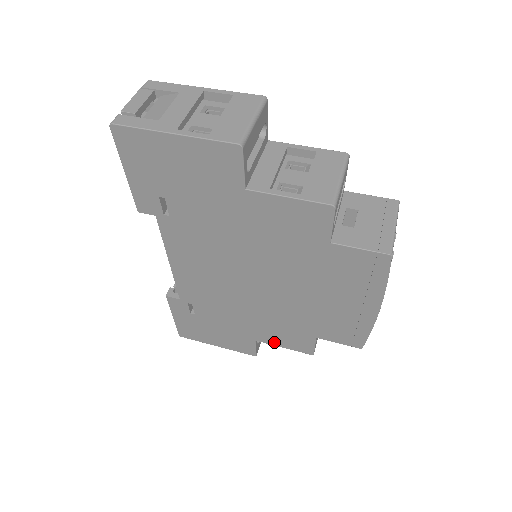
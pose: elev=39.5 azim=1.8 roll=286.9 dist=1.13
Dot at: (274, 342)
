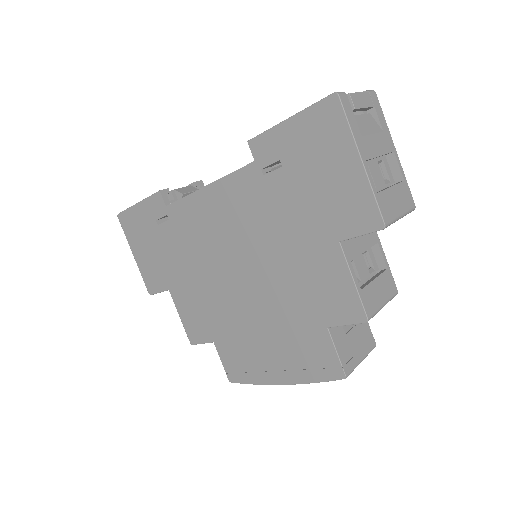
Dot at: (180, 307)
